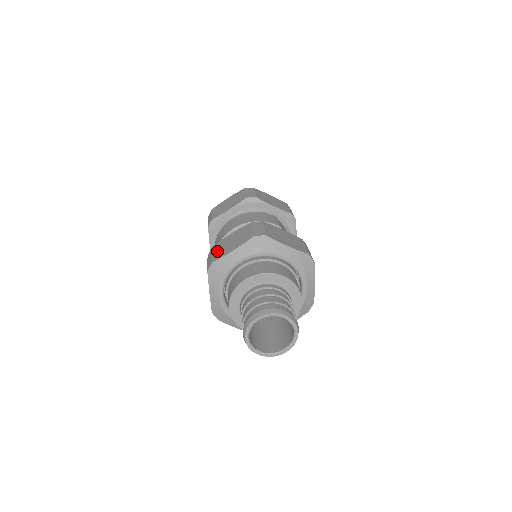
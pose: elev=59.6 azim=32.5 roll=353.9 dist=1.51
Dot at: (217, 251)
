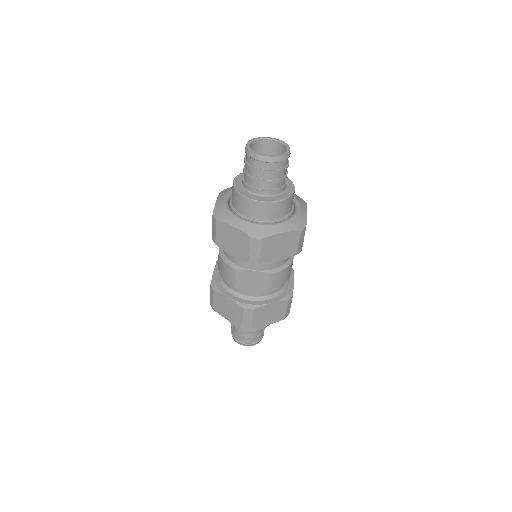
Dot at: occluded
